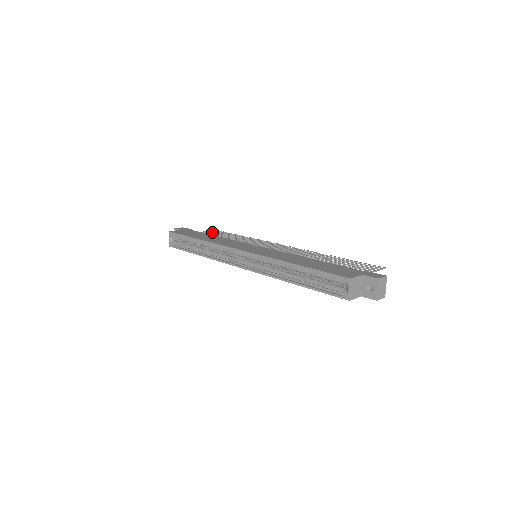
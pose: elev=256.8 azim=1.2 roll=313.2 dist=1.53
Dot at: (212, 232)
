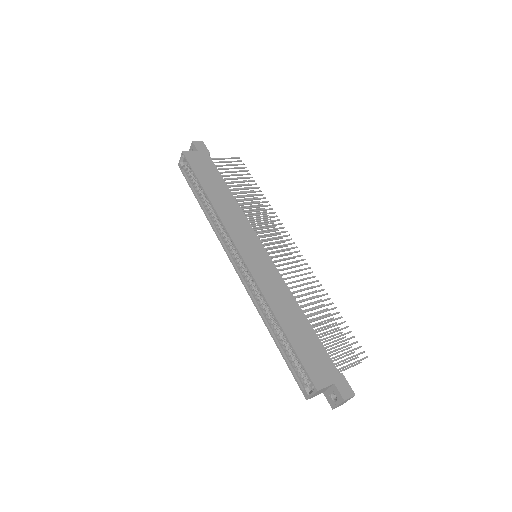
Dot at: (232, 164)
